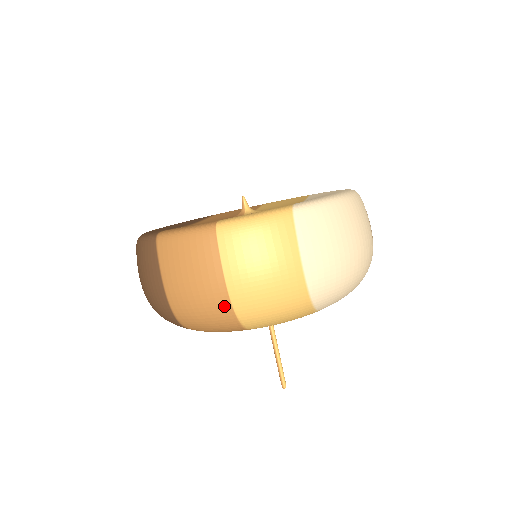
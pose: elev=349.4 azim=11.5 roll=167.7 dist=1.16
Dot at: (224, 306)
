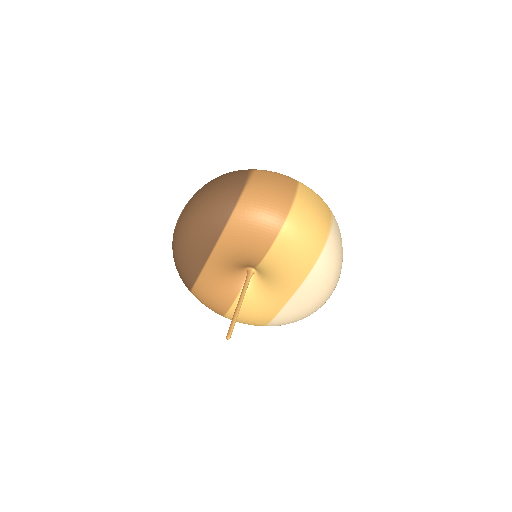
Dot at: (287, 203)
